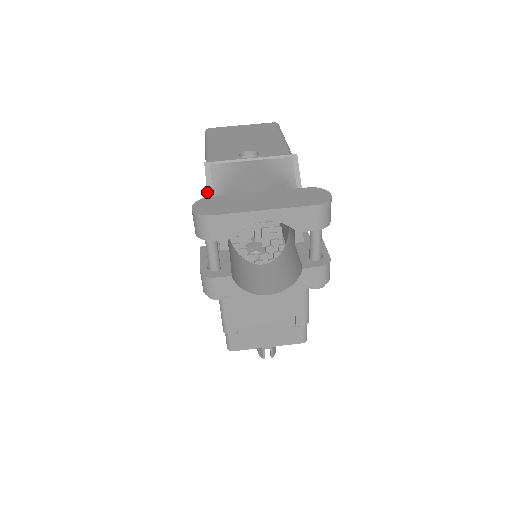
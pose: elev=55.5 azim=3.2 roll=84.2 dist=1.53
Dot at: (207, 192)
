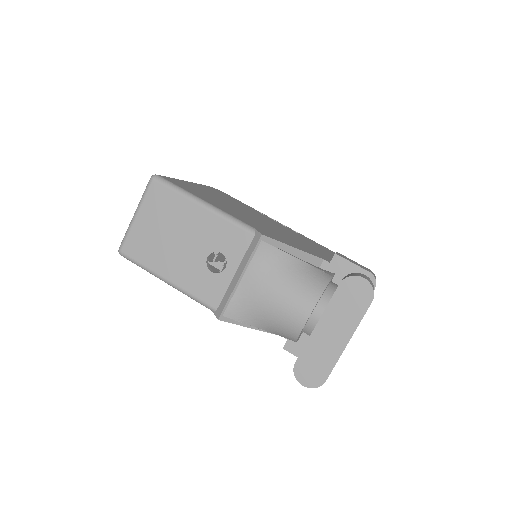
Dot at: occluded
